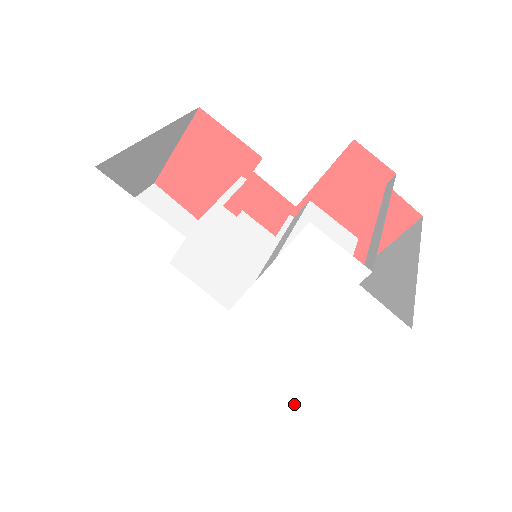
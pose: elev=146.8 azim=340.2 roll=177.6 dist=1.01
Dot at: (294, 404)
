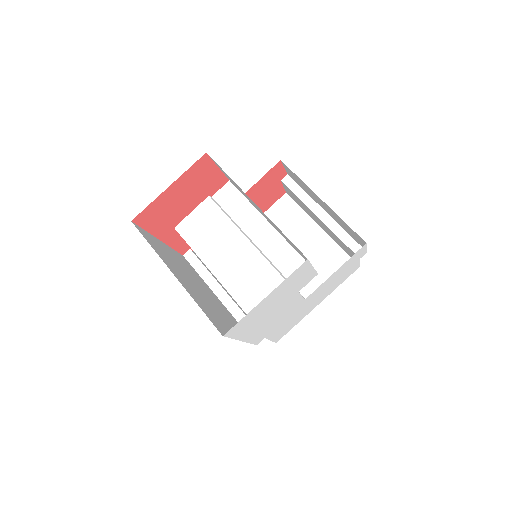
Dot at: occluded
